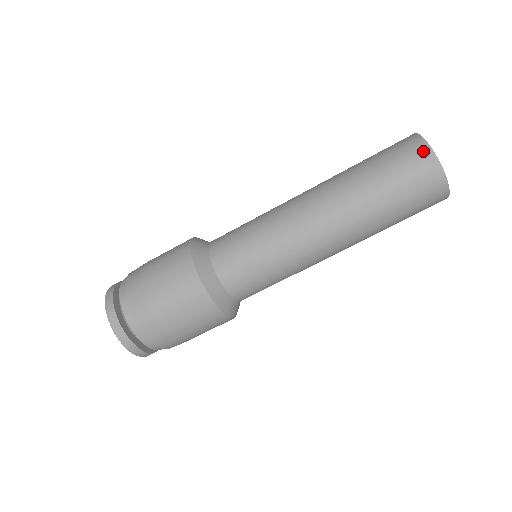
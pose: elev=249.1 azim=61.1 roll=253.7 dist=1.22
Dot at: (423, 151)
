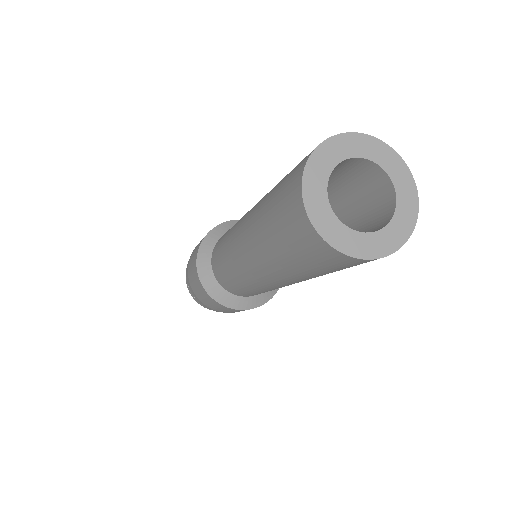
Dot at: (307, 230)
